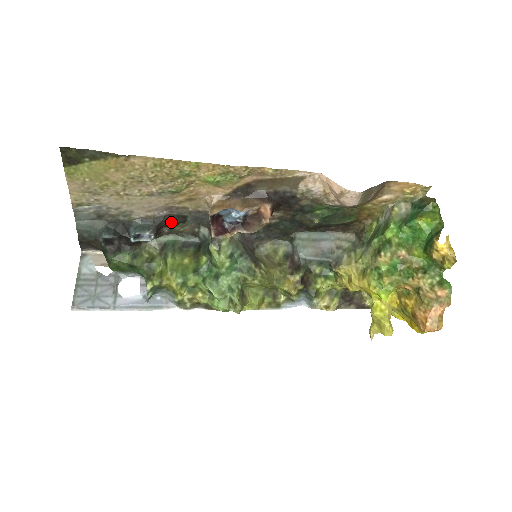
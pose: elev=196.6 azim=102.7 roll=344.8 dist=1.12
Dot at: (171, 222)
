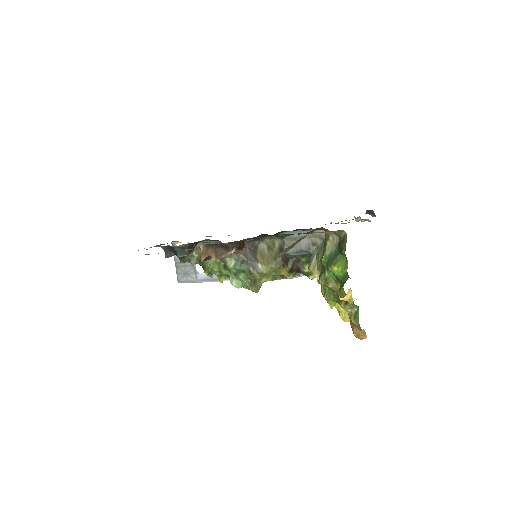
Dot at: (195, 243)
